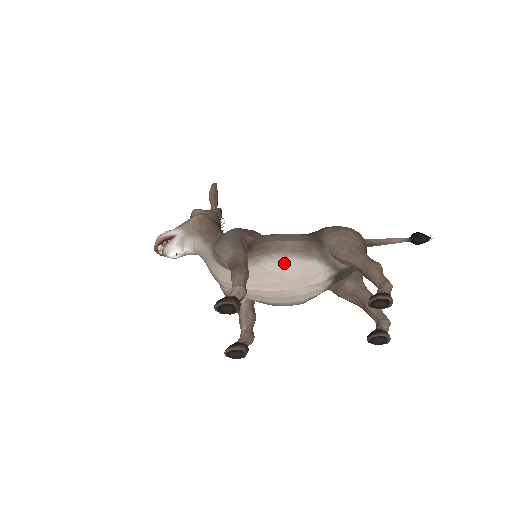
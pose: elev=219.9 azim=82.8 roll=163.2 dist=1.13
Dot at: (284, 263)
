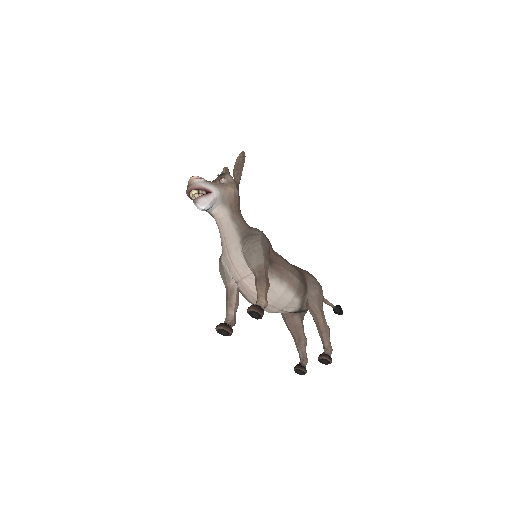
Dot at: (285, 291)
